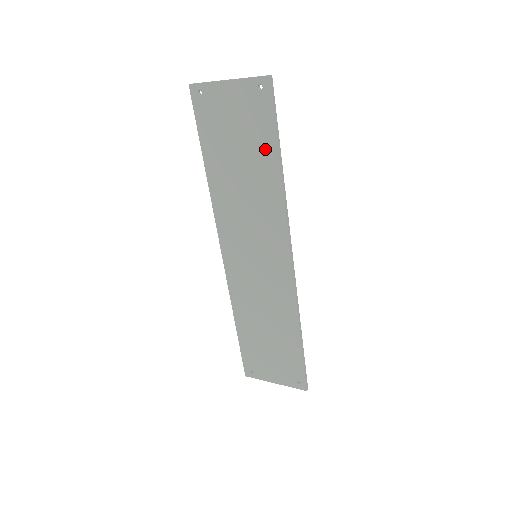
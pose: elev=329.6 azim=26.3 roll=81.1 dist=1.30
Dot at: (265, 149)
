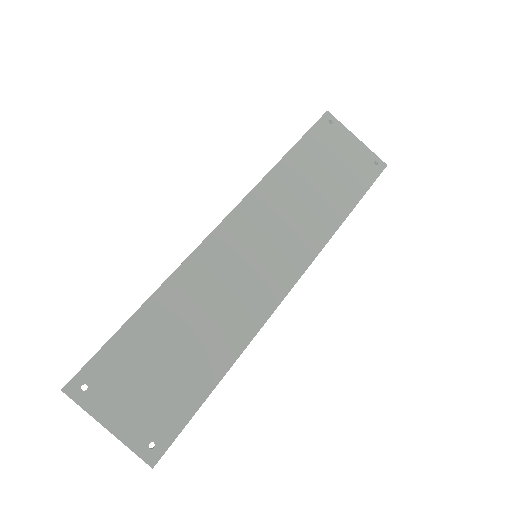
Dot at: (348, 194)
